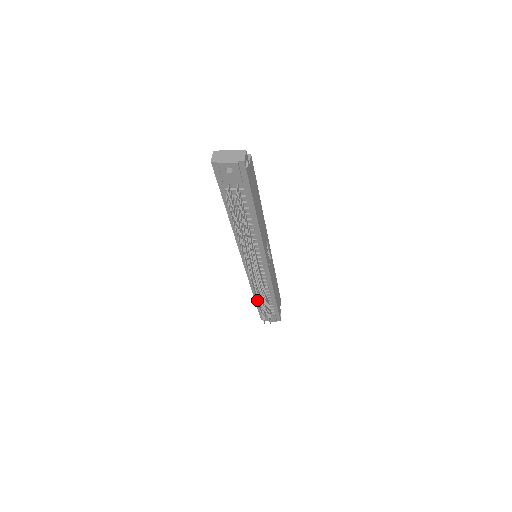
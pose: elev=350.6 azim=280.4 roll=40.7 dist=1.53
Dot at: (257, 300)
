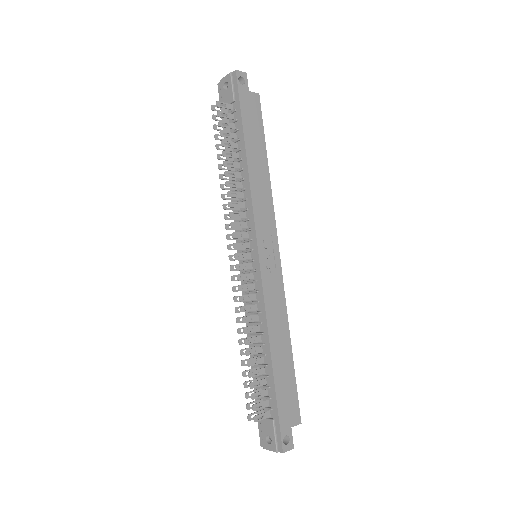
Dot at: (238, 331)
